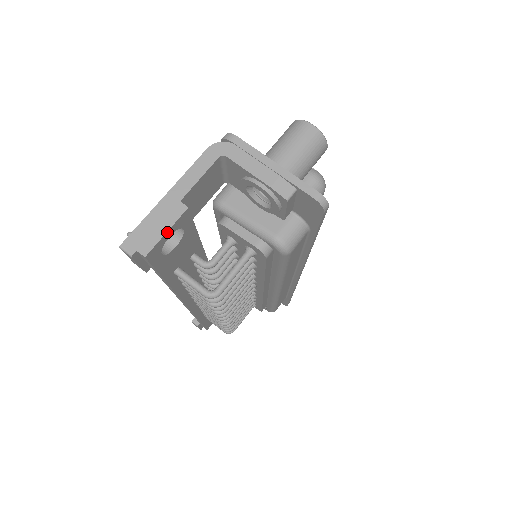
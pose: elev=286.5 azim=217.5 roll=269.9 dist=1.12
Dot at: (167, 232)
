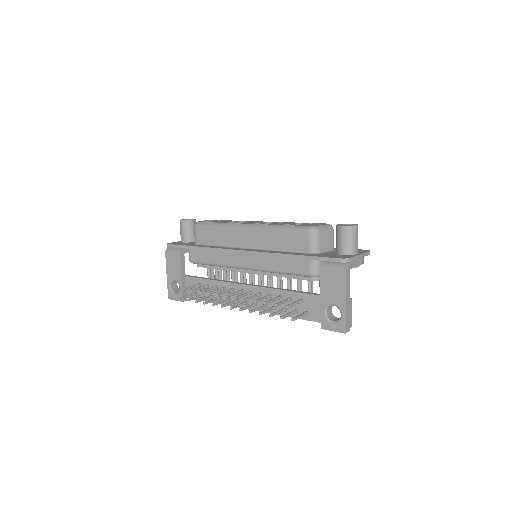
Dot at: (351, 313)
